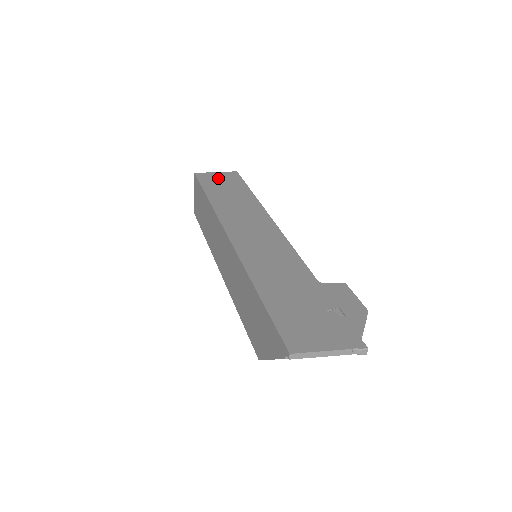
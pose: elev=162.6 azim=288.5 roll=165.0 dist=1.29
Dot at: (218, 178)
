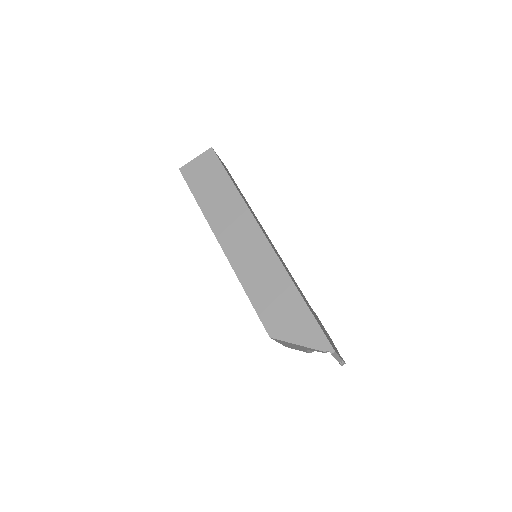
Dot at: occluded
